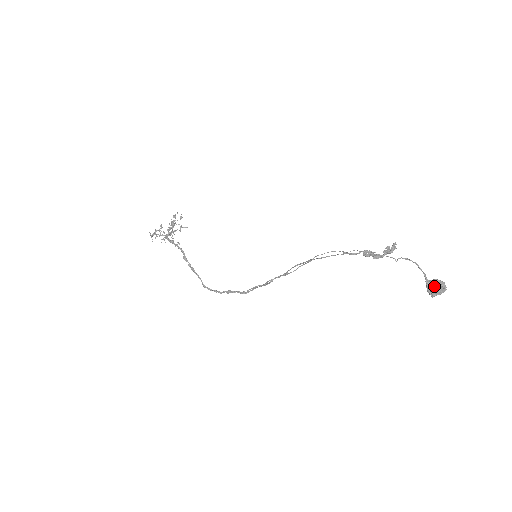
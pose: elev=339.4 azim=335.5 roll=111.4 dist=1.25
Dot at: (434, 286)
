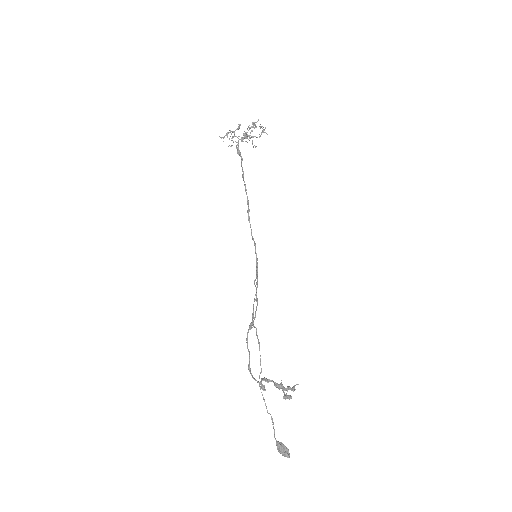
Dot at: (278, 450)
